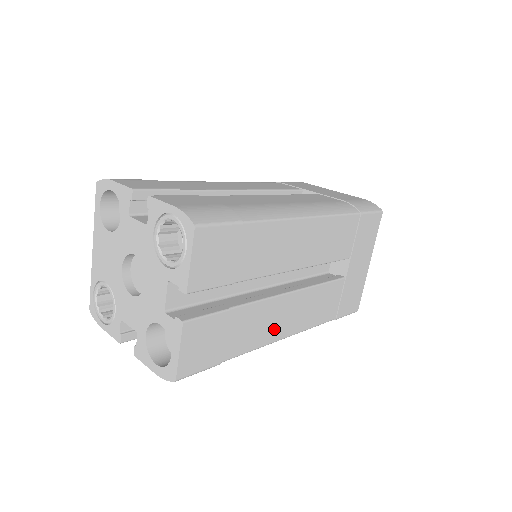
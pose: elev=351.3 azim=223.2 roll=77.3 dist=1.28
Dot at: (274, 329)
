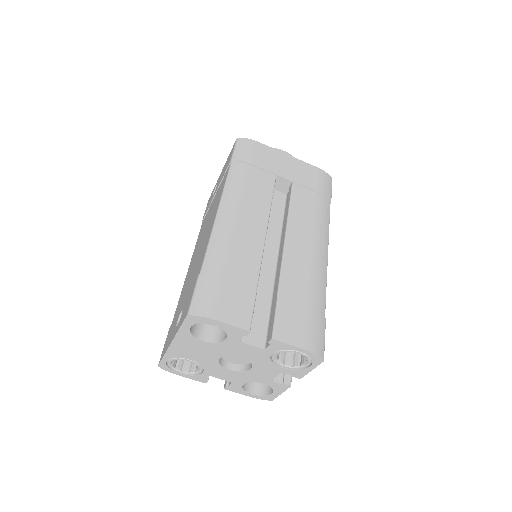
Dot at: occluded
